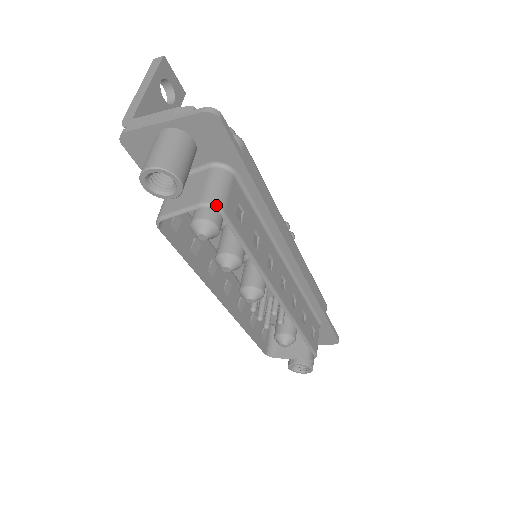
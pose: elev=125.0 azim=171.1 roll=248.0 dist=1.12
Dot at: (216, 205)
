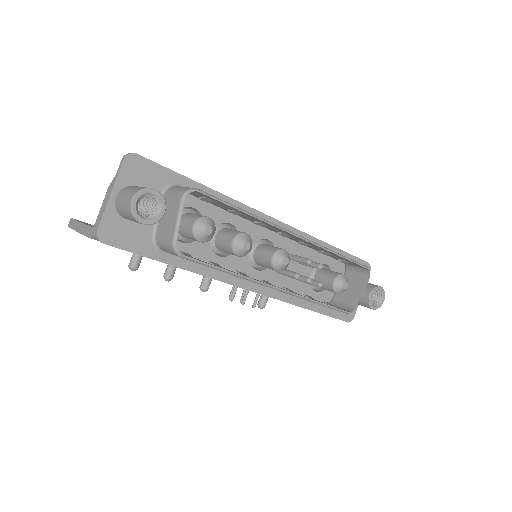
Dot at: (189, 189)
